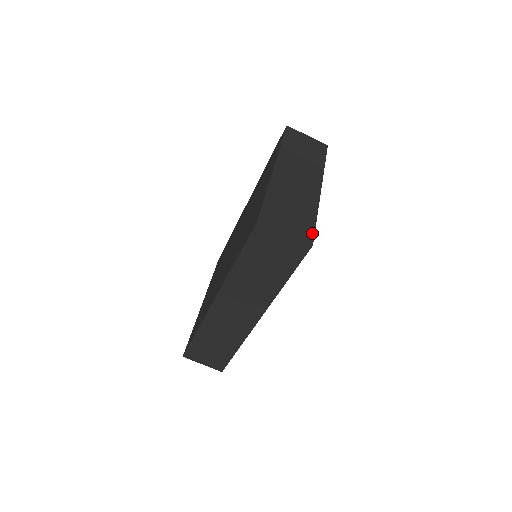
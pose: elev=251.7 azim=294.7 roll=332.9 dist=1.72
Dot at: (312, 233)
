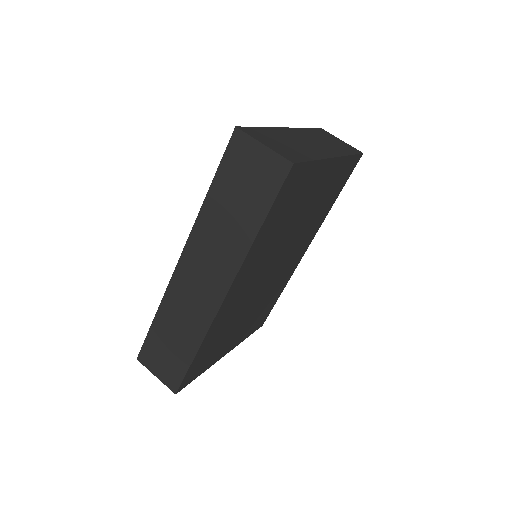
Dot at: (300, 160)
